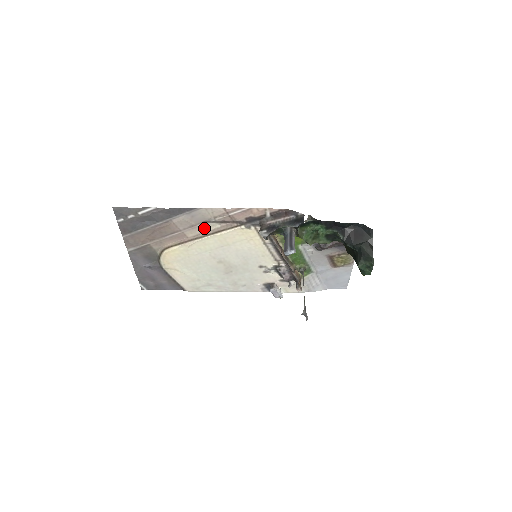
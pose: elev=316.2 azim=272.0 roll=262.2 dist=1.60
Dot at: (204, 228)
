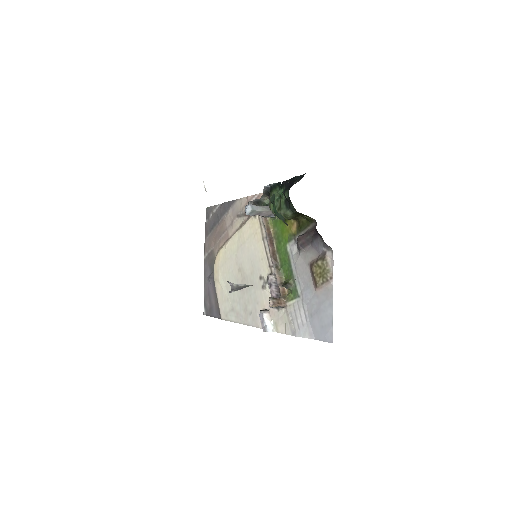
Dot at: (237, 224)
